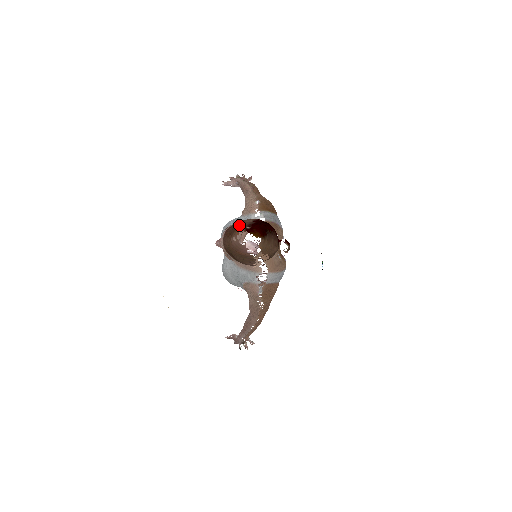
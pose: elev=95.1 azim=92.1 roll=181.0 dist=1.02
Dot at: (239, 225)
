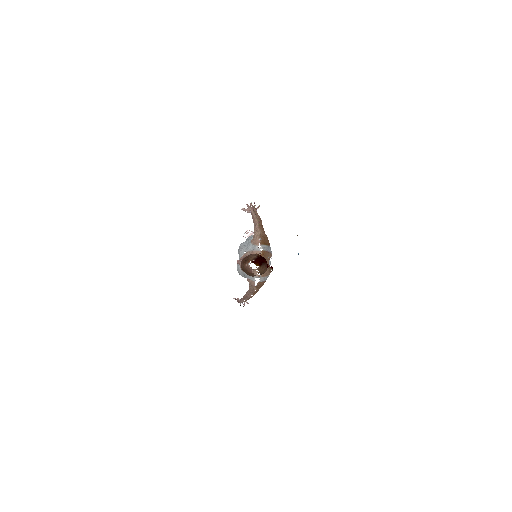
Dot at: (249, 258)
